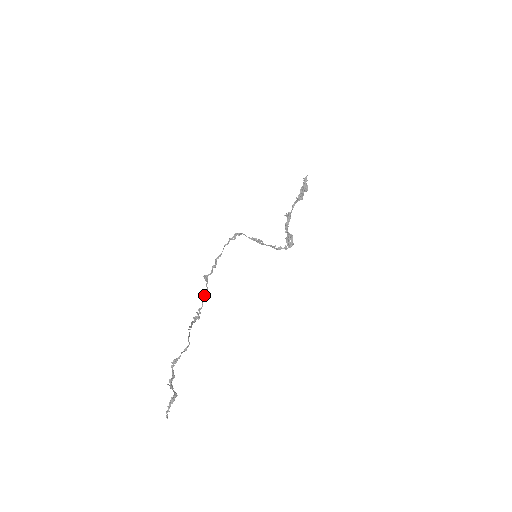
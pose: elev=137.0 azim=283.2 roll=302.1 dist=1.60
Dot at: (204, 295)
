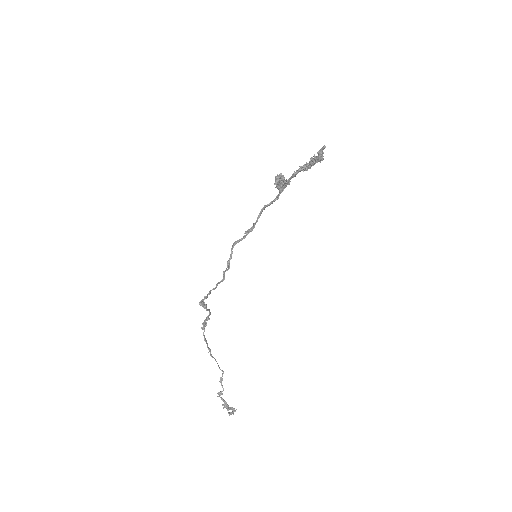
Dot at: (208, 317)
